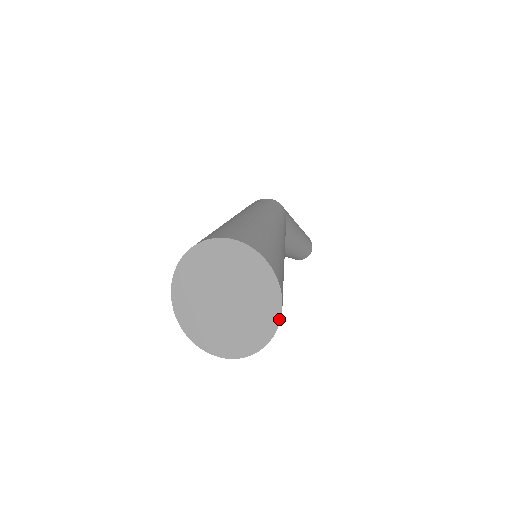
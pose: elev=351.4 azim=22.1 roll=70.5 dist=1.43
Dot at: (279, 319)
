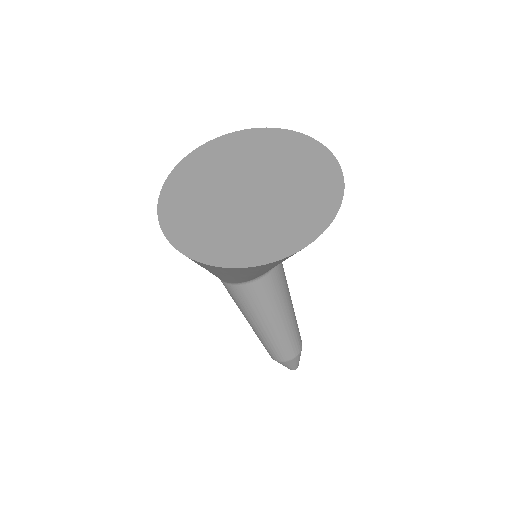
Dot at: (342, 184)
